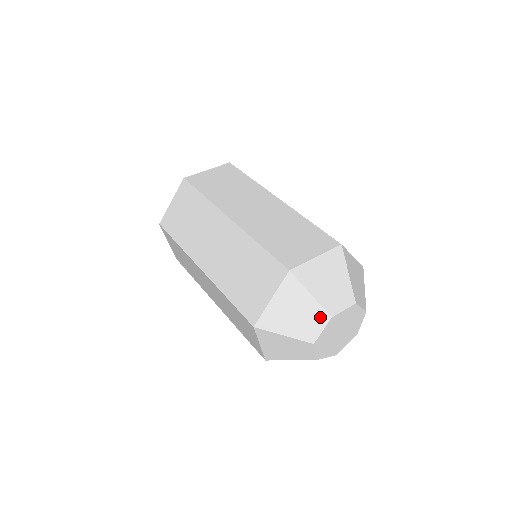
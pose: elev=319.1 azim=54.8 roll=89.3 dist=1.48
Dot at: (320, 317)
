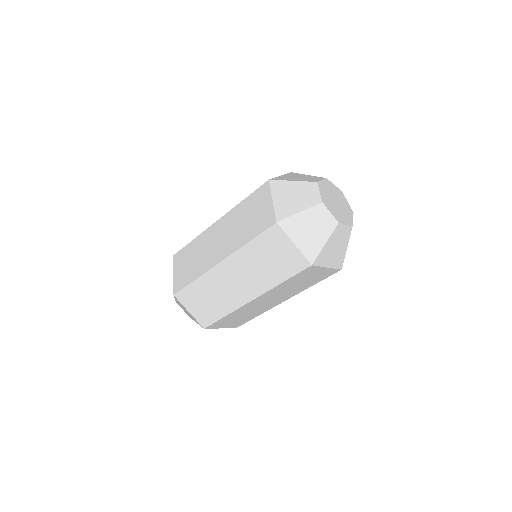
Dot at: (310, 187)
